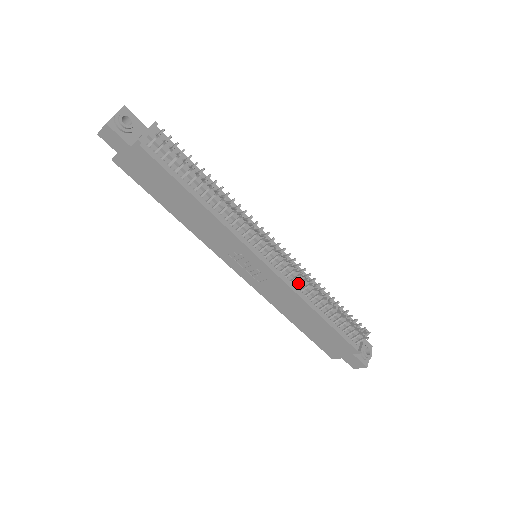
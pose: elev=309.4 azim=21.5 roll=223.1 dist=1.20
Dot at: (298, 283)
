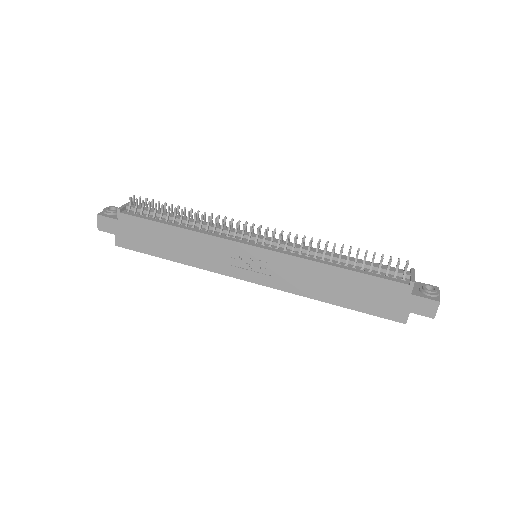
Dot at: (299, 250)
